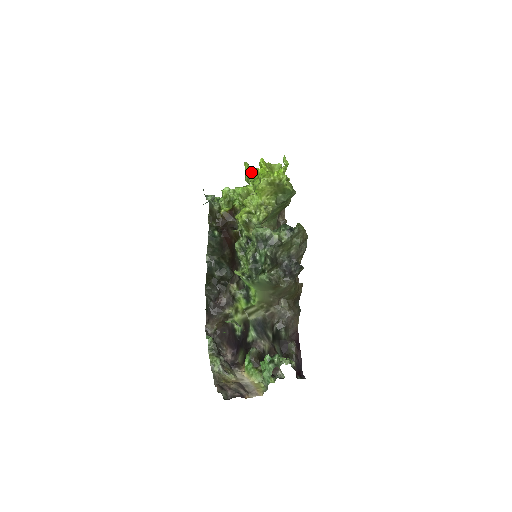
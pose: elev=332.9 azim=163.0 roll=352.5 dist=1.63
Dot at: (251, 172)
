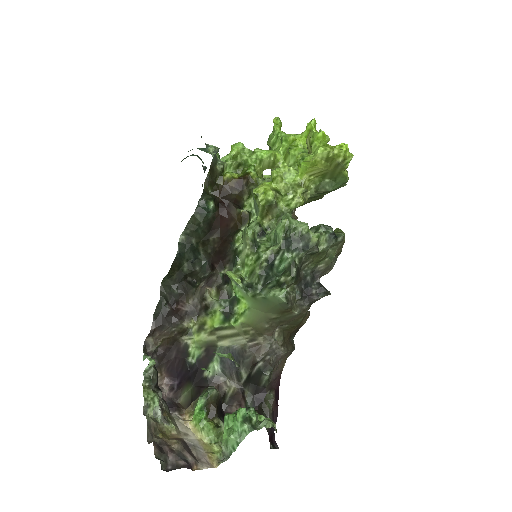
Dot at: (286, 134)
